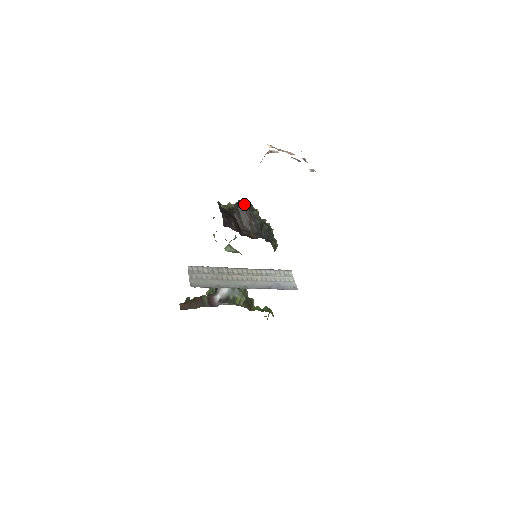
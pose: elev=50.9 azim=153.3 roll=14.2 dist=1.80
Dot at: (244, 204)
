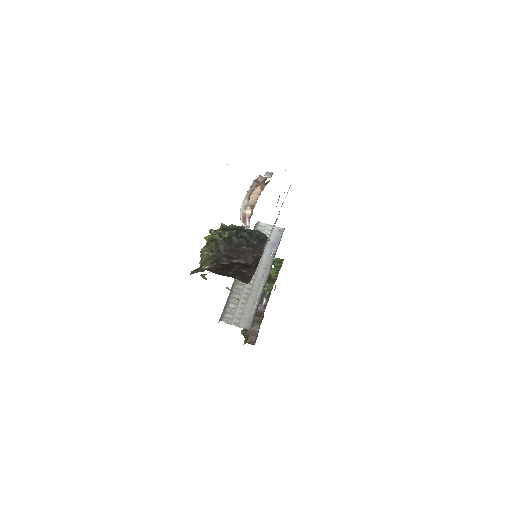
Dot at: (223, 246)
